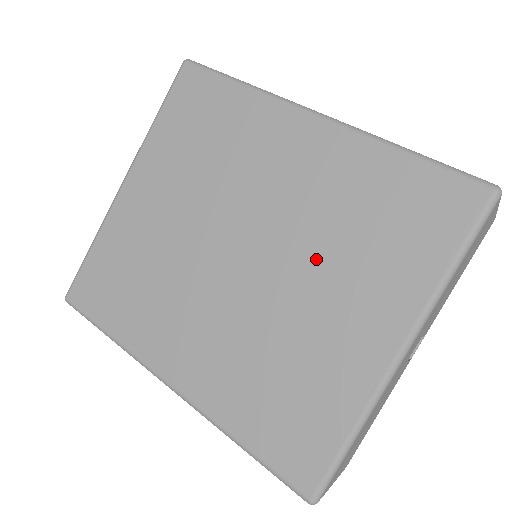
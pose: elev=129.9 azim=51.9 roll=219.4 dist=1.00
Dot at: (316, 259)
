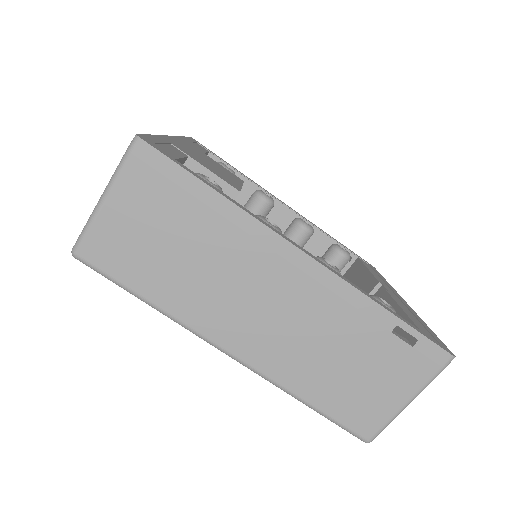
Dot at: occluded
